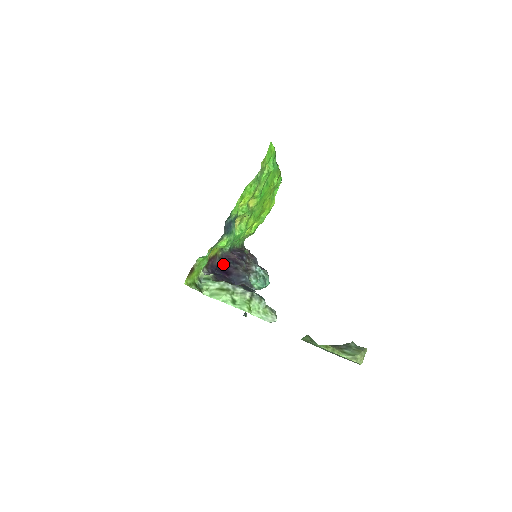
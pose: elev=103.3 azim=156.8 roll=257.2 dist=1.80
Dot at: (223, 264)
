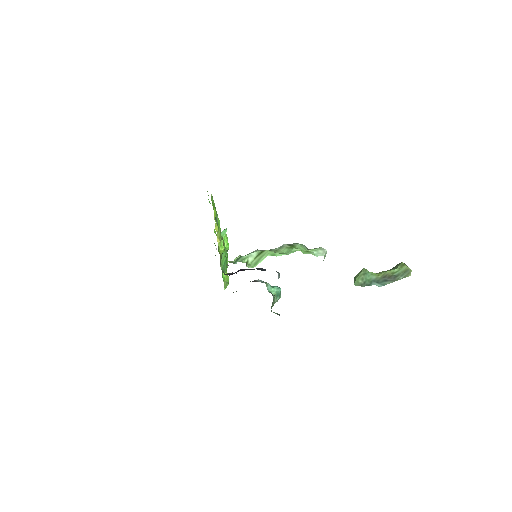
Dot at: (234, 273)
